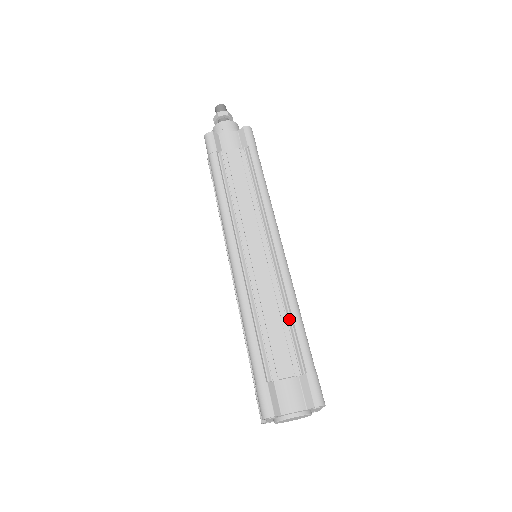
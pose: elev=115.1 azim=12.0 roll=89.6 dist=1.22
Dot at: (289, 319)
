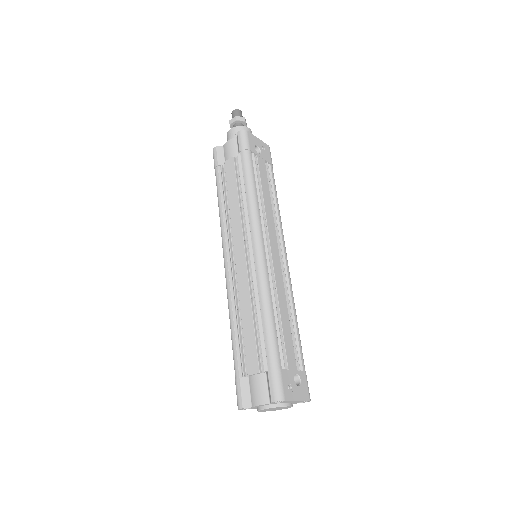
Dot at: (260, 319)
